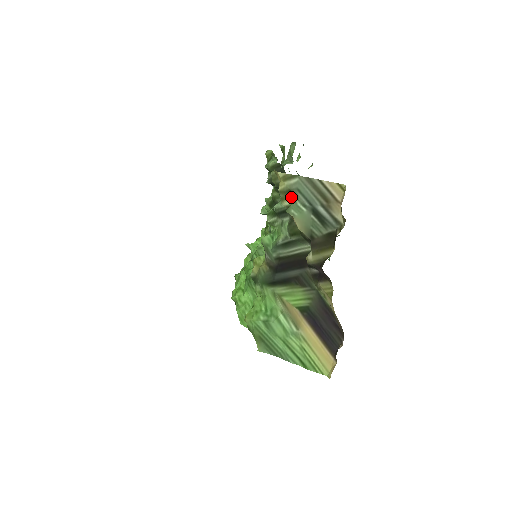
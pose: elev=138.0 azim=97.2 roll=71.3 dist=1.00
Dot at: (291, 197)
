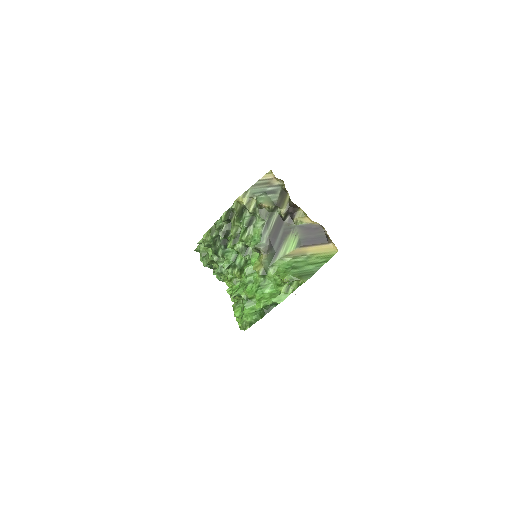
Dot at: (252, 201)
